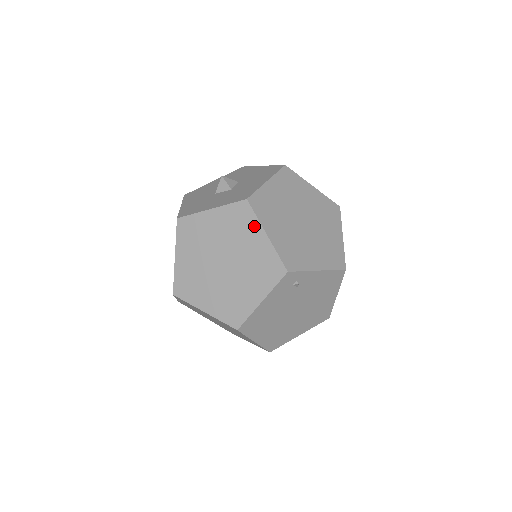
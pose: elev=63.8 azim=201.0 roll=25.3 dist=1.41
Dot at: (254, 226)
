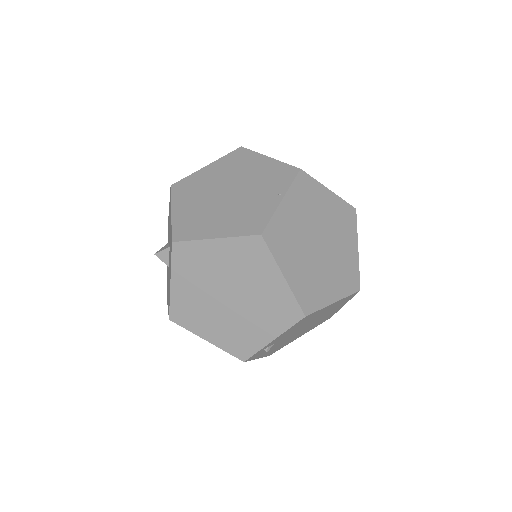
Dot at: occluded
